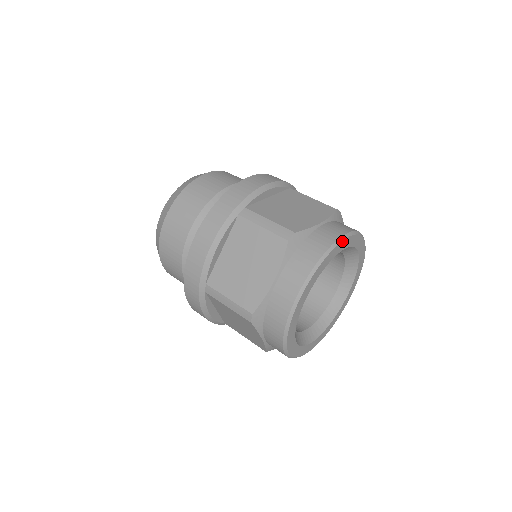
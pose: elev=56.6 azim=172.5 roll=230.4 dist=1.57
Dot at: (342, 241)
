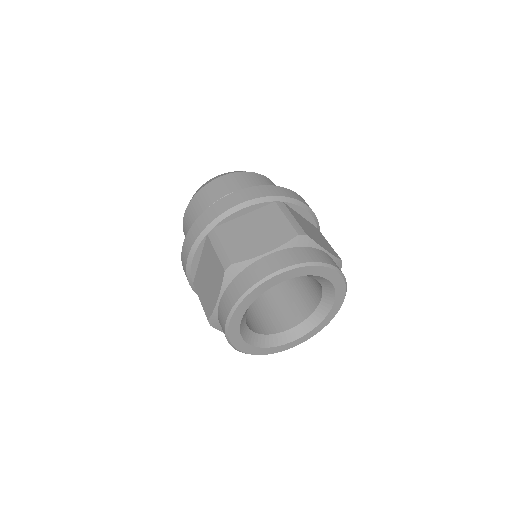
Dot at: (274, 276)
